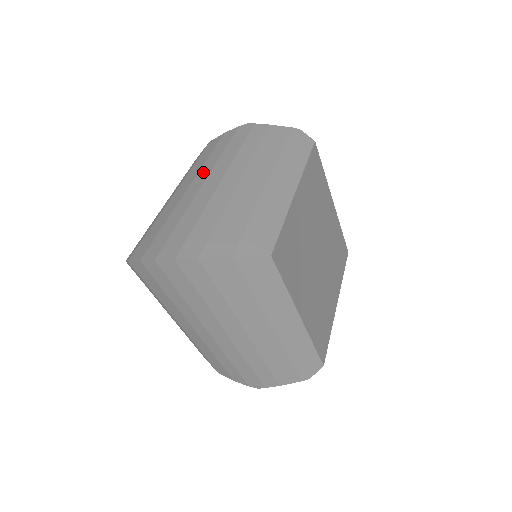
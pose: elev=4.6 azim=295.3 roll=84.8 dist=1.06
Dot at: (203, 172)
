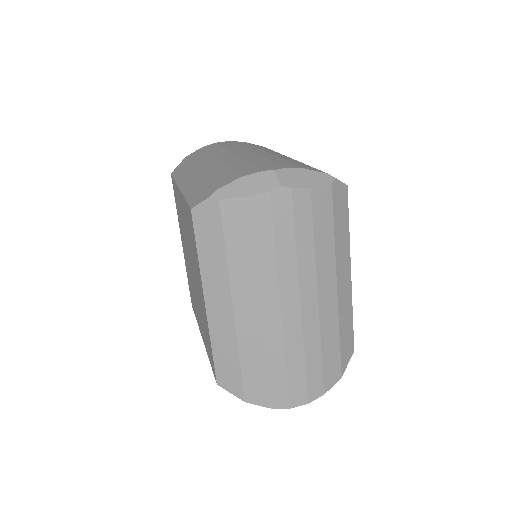
Dot at: (267, 289)
